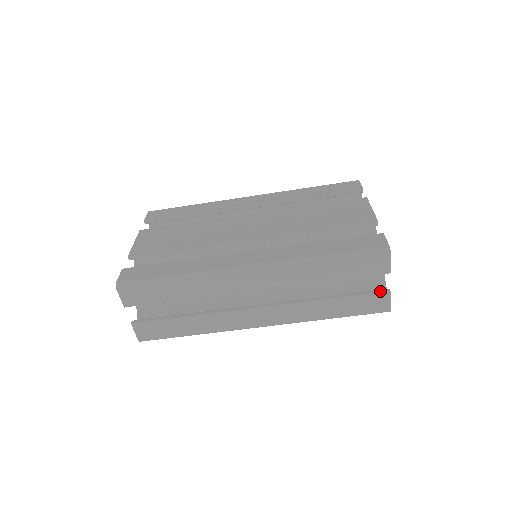
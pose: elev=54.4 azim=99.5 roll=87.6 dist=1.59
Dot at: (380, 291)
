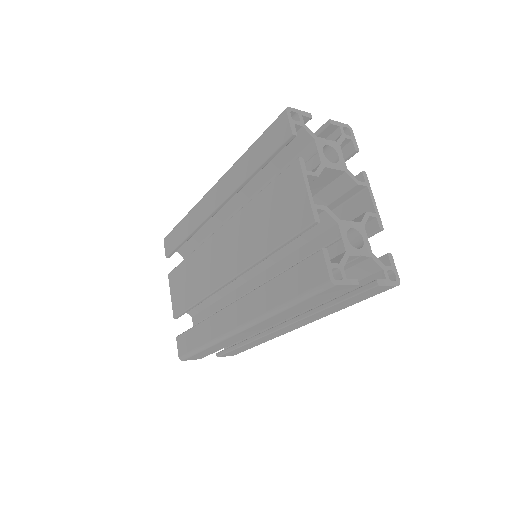
Dot at: (368, 287)
